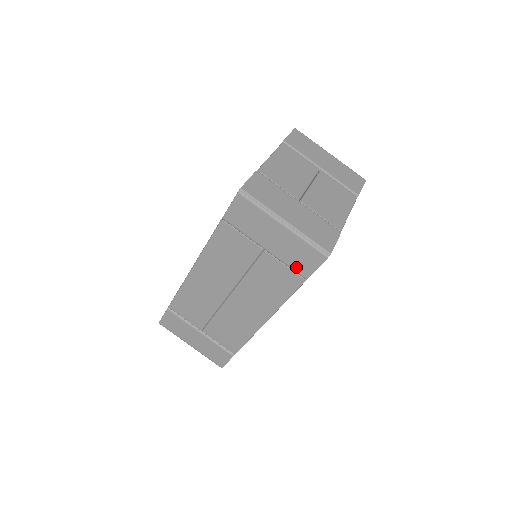
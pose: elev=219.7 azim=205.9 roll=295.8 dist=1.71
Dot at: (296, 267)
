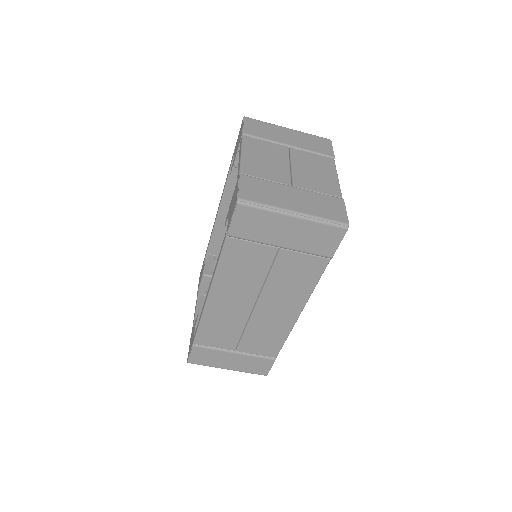
Dot at: (318, 251)
